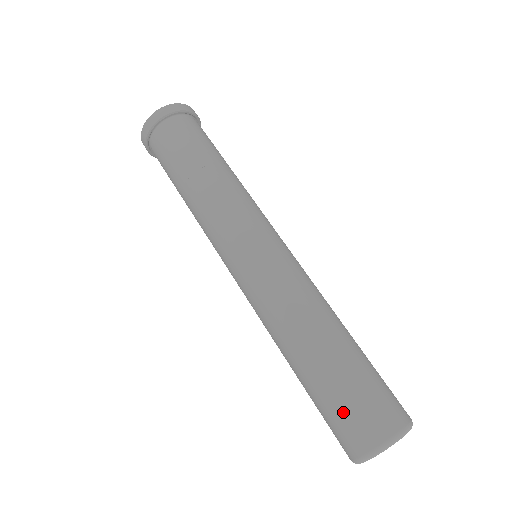
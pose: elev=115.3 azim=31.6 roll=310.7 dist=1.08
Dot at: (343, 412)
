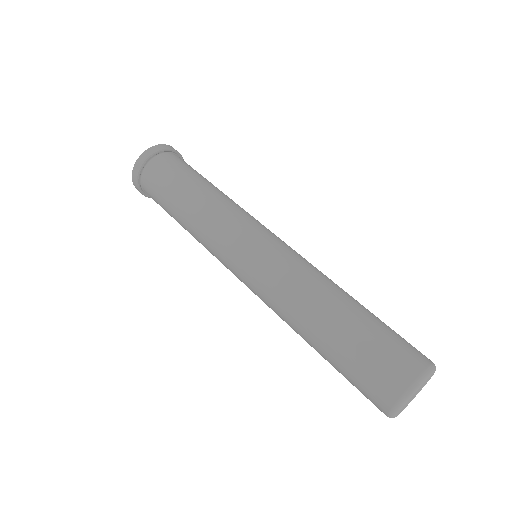
Dot at: (375, 357)
